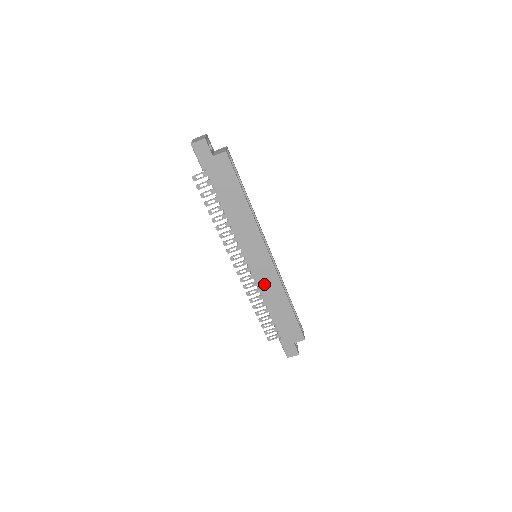
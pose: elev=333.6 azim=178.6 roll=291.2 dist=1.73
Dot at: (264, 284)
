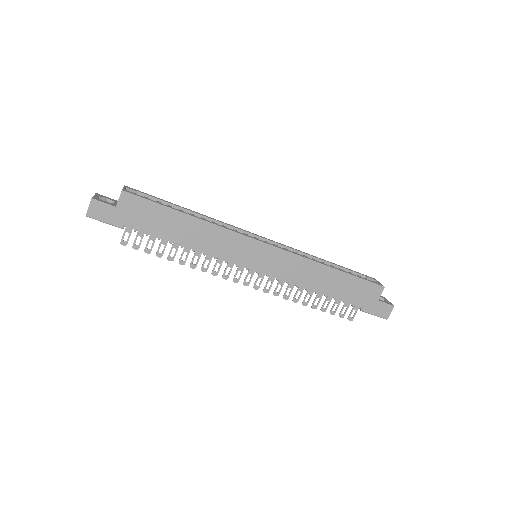
Dot at: (289, 274)
